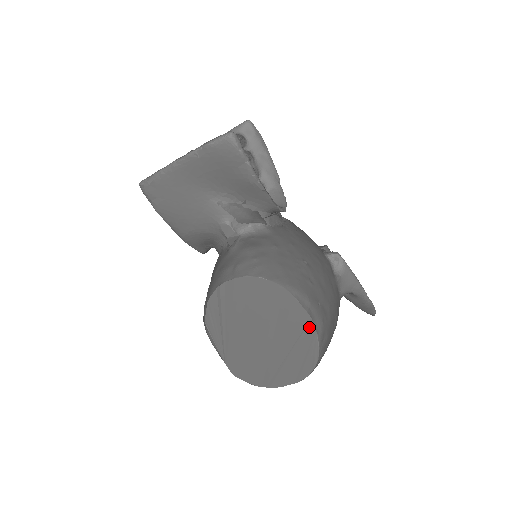
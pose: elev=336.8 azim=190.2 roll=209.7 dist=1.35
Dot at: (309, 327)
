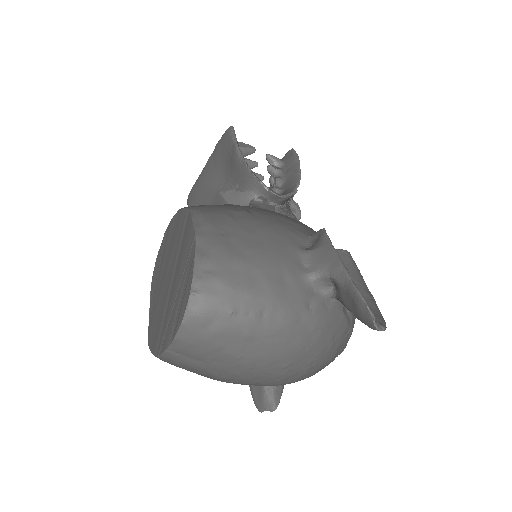
Dot at: (193, 248)
